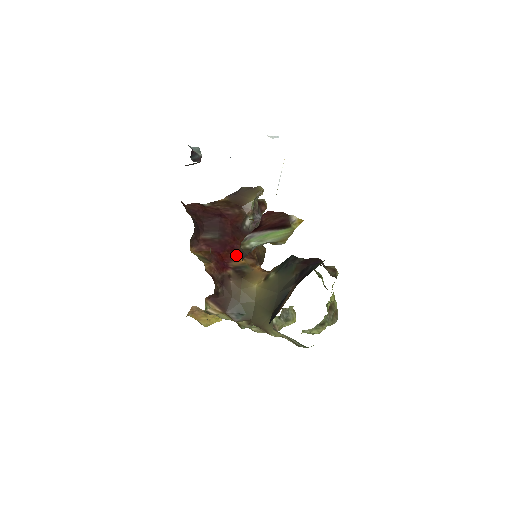
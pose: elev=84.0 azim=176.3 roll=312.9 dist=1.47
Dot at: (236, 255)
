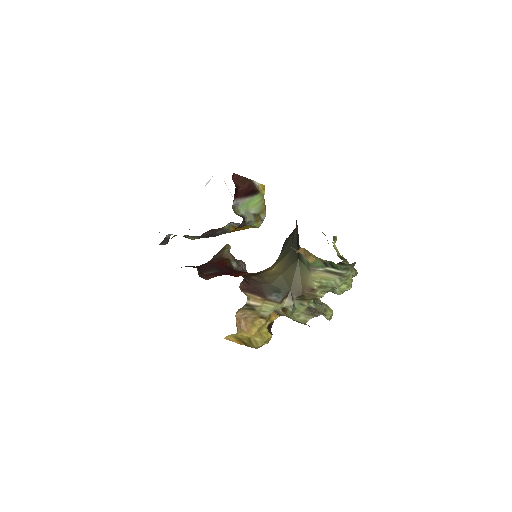
Dot at: (242, 274)
